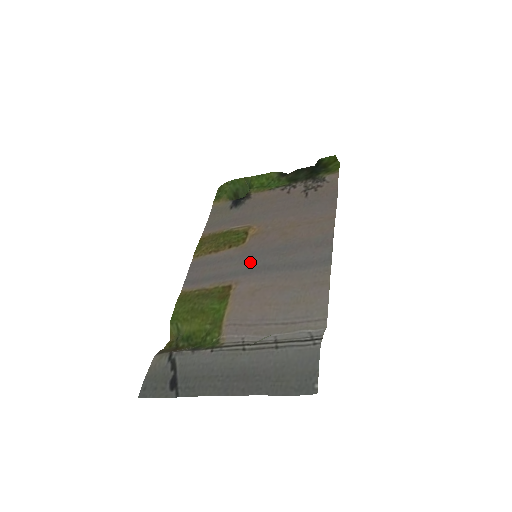
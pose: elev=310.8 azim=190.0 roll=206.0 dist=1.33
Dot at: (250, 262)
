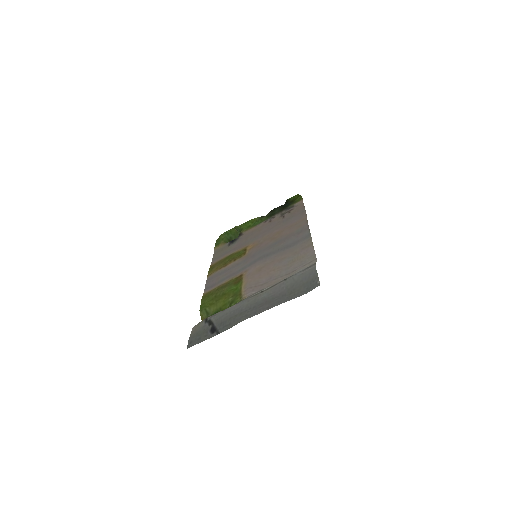
Dot at: (253, 259)
